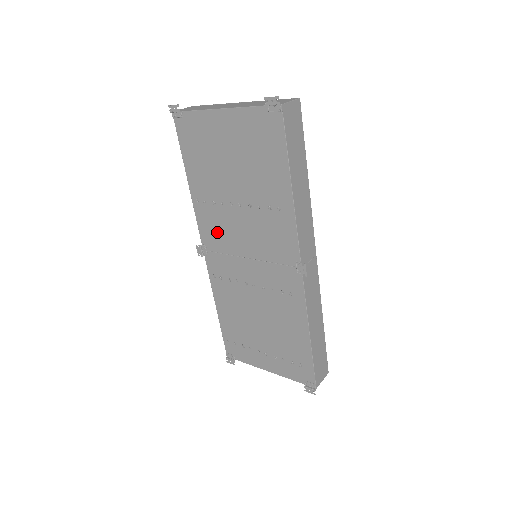
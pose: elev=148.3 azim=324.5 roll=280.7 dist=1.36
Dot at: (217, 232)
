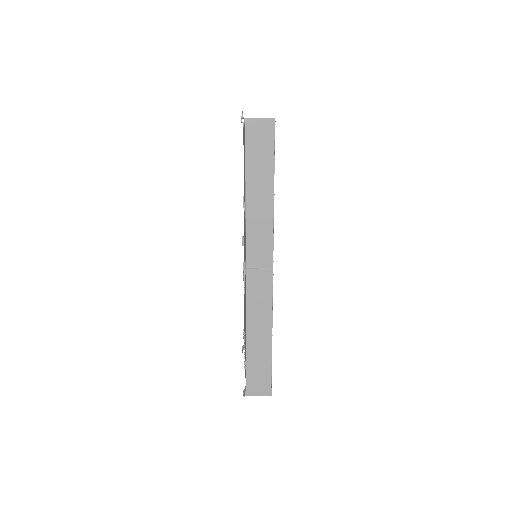
Dot at: occluded
